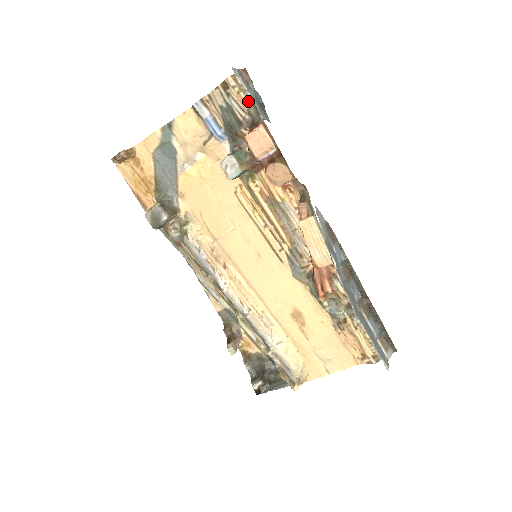
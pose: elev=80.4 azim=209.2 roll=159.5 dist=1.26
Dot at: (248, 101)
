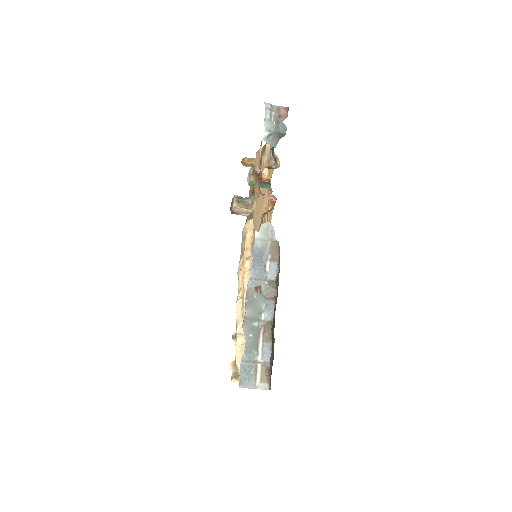
Dot at: occluded
